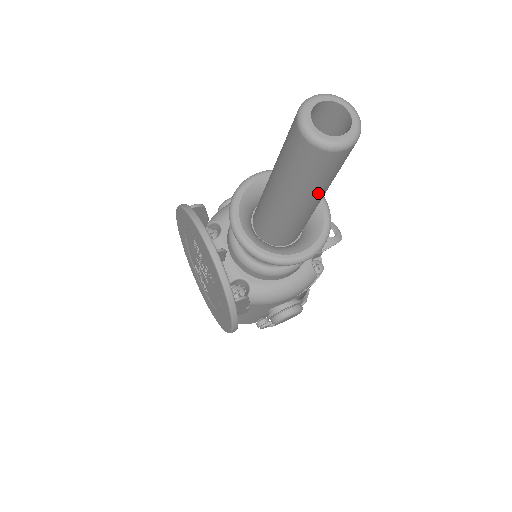
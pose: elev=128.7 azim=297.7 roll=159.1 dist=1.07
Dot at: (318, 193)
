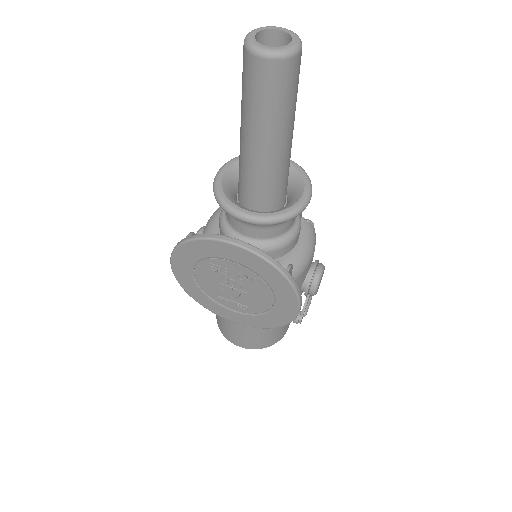
Dot at: (293, 118)
